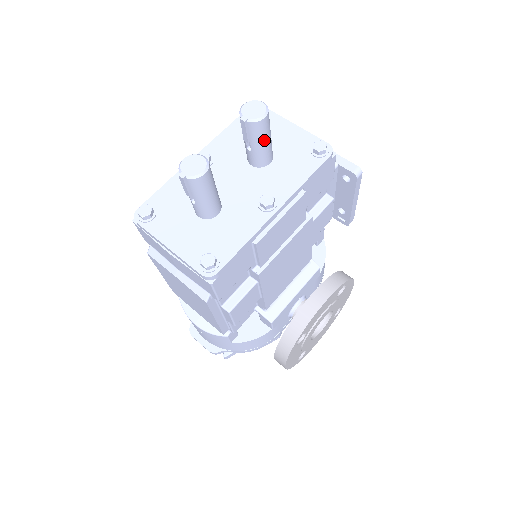
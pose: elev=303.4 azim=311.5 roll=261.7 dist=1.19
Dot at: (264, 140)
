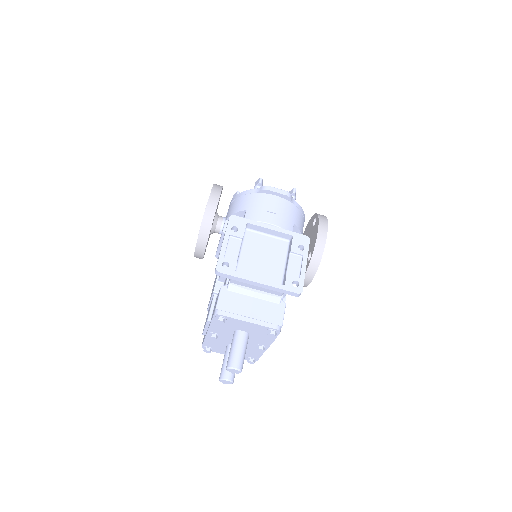
Dot at: (244, 357)
